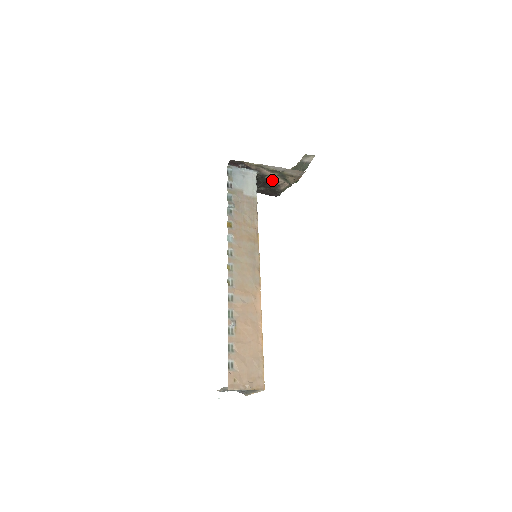
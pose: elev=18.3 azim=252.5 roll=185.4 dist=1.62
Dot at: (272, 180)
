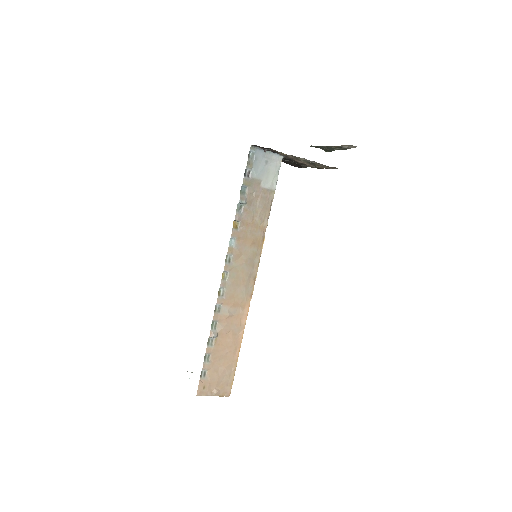
Dot at: (299, 161)
